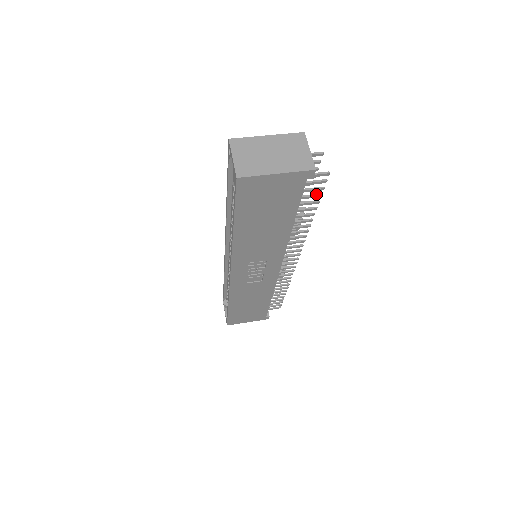
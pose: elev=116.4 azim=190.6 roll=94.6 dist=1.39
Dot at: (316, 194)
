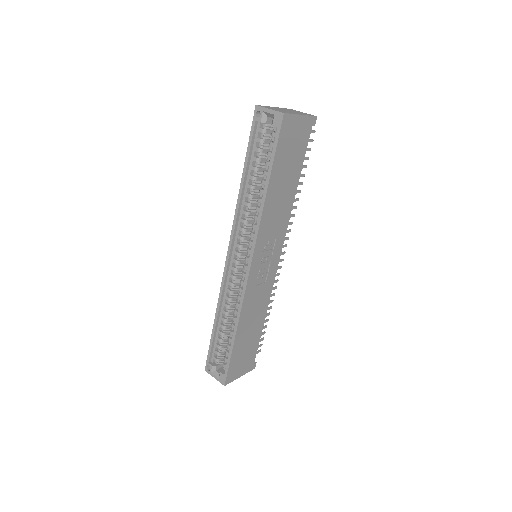
Dot at: (306, 157)
